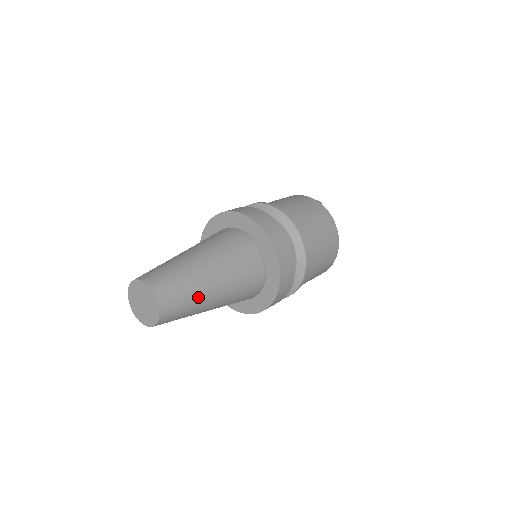
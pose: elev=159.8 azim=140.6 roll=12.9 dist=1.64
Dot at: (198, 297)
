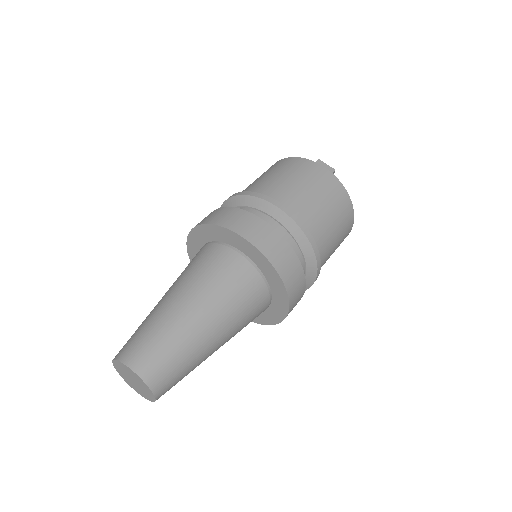
Dot at: (197, 362)
